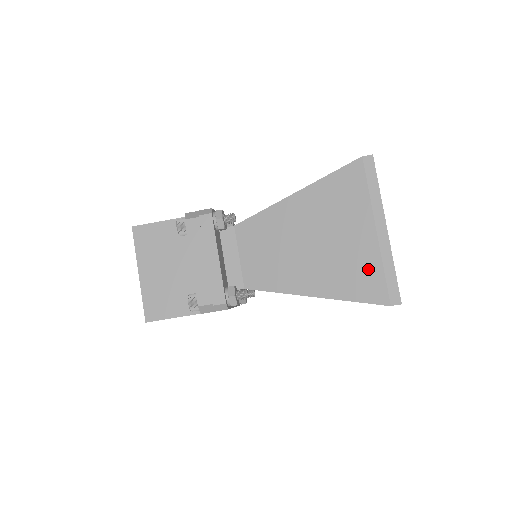
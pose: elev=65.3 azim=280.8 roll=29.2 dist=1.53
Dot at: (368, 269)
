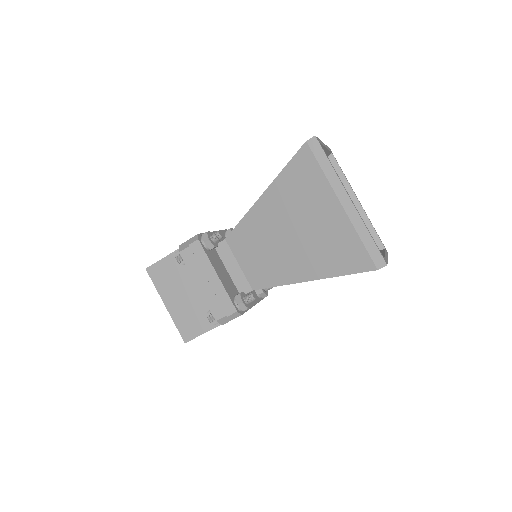
Dot at: (347, 243)
